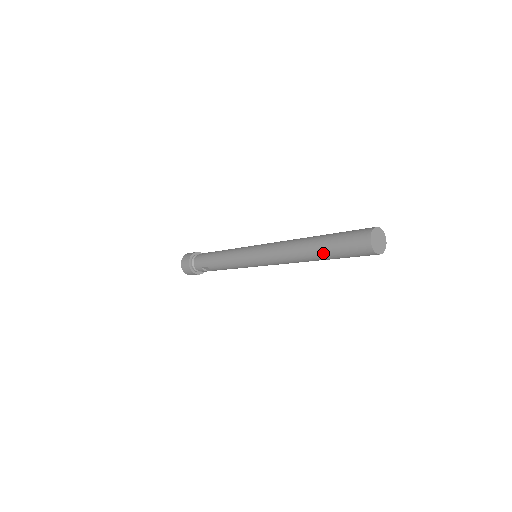
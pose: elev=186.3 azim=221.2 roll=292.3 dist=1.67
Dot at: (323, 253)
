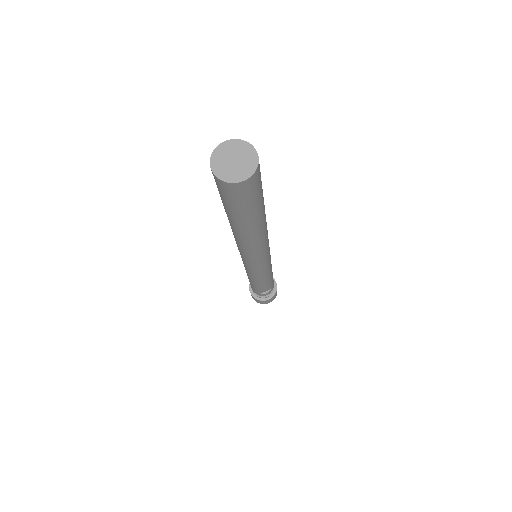
Dot at: (240, 223)
